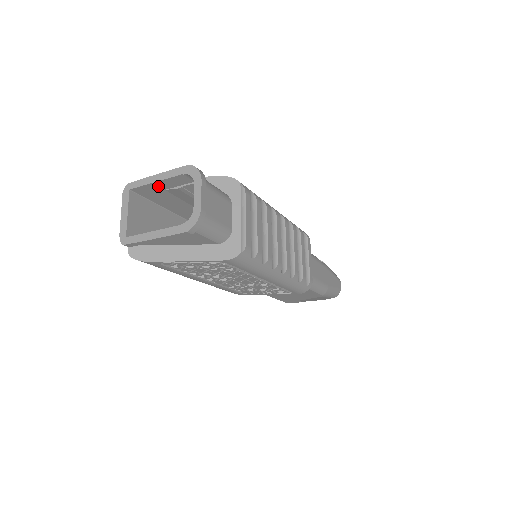
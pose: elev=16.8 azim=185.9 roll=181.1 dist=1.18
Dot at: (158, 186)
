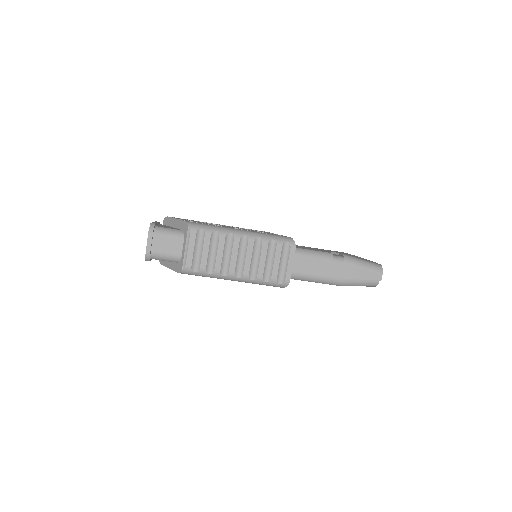
Dot at: occluded
